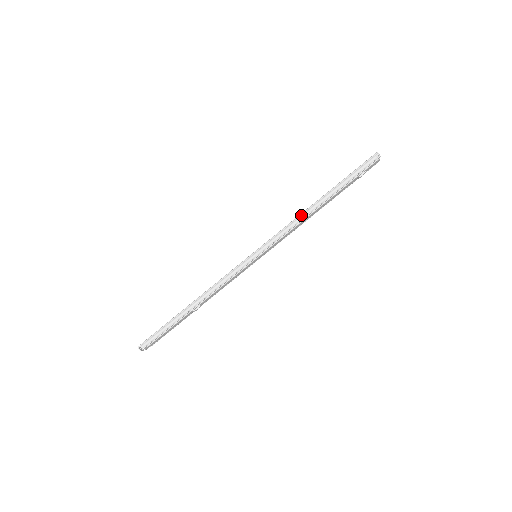
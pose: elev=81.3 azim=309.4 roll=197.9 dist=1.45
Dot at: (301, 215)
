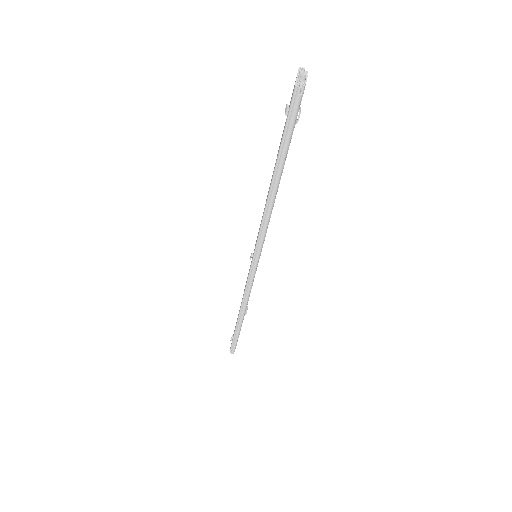
Dot at: (266, 212)
